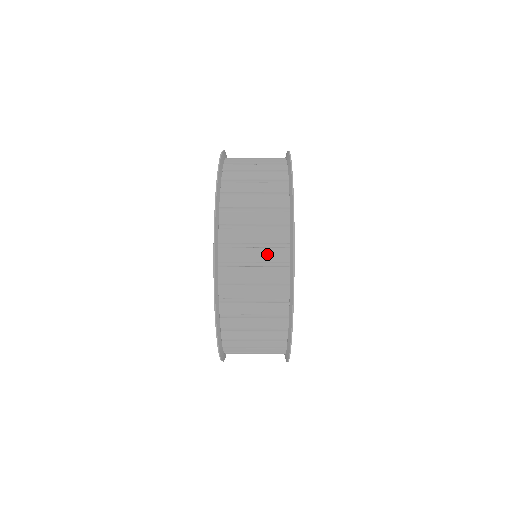
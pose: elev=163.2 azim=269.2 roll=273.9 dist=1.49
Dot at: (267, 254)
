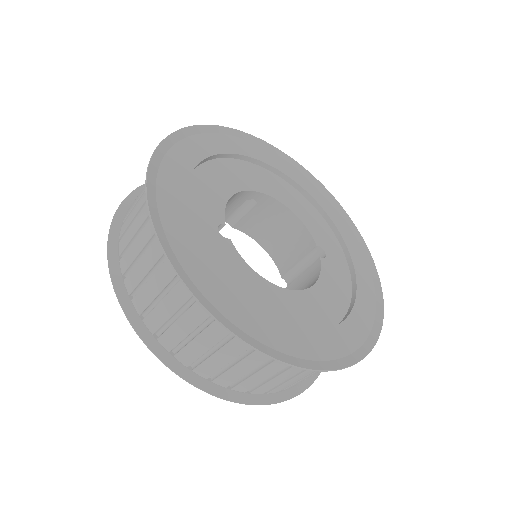
Dot at: (143, 197)
